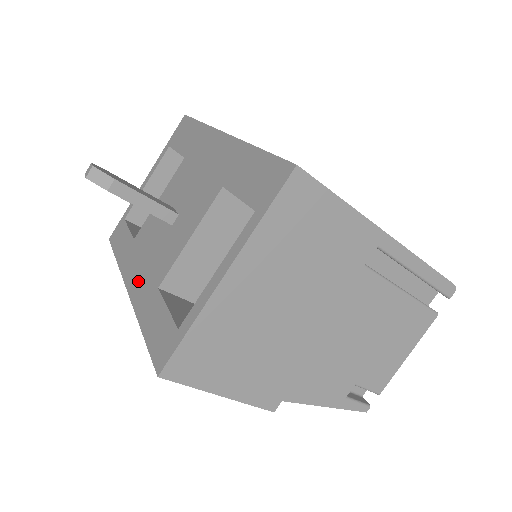
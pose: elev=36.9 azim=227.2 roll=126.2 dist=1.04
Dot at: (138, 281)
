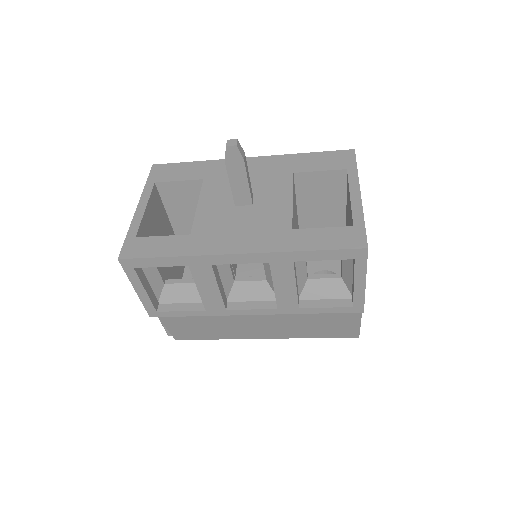
Dot at: (251, 241)
